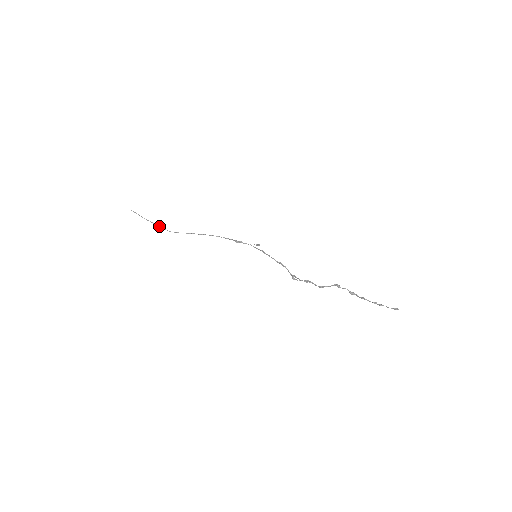
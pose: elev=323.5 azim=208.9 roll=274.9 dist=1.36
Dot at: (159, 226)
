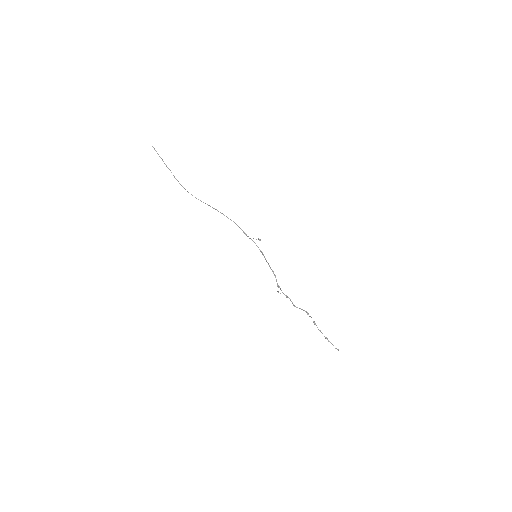
Dot at: occluded
